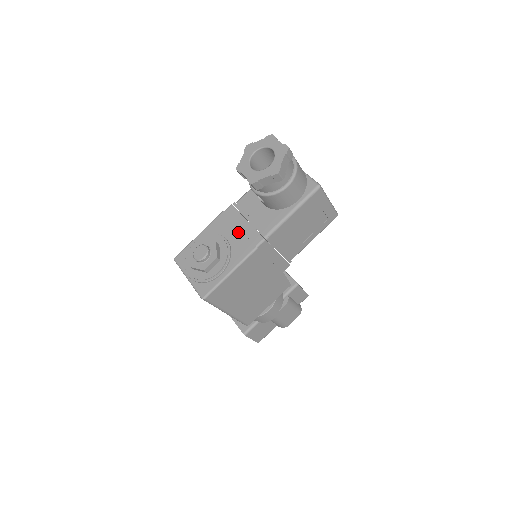
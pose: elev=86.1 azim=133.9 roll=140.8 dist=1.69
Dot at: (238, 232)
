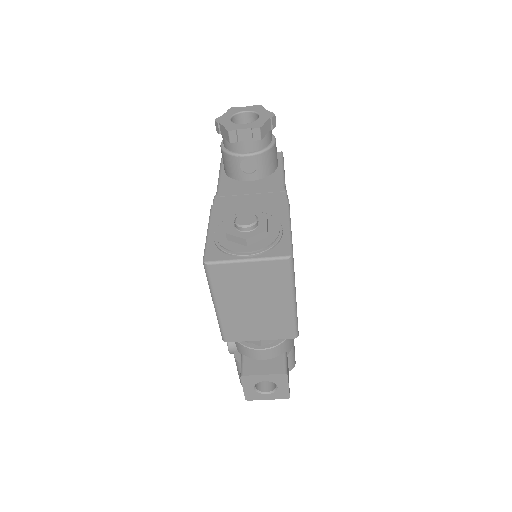
Dot at: (253, 203)
